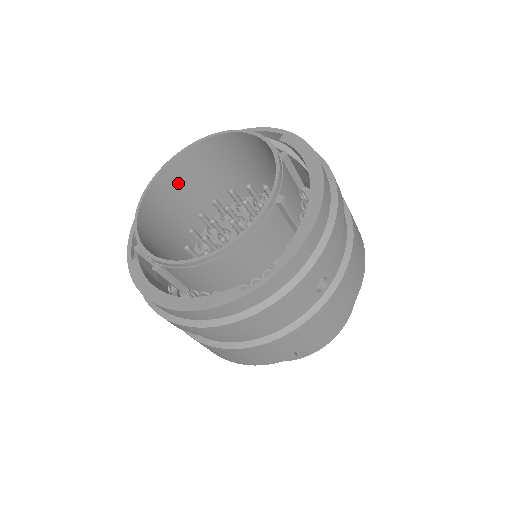
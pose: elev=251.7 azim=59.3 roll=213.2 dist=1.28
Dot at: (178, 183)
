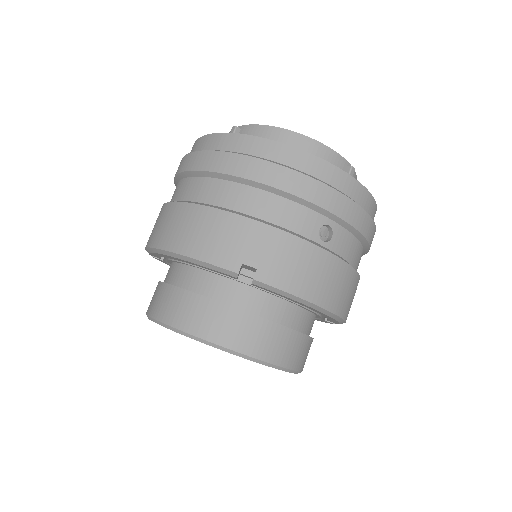
Dot at: occluded
